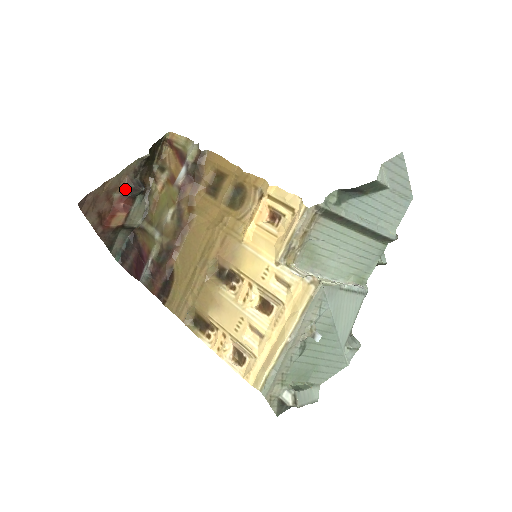
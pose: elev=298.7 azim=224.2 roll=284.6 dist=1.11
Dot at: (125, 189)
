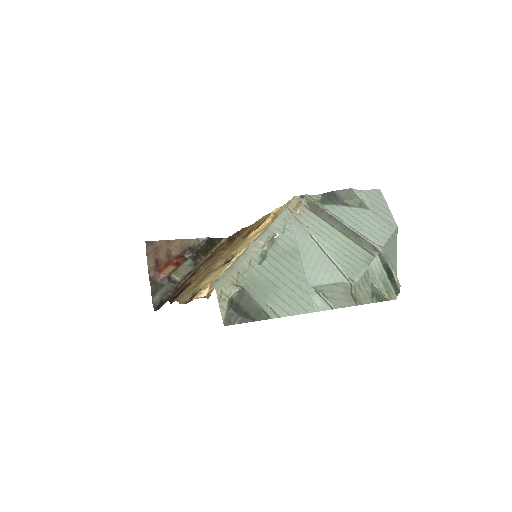
Dot at: (182, 251)
